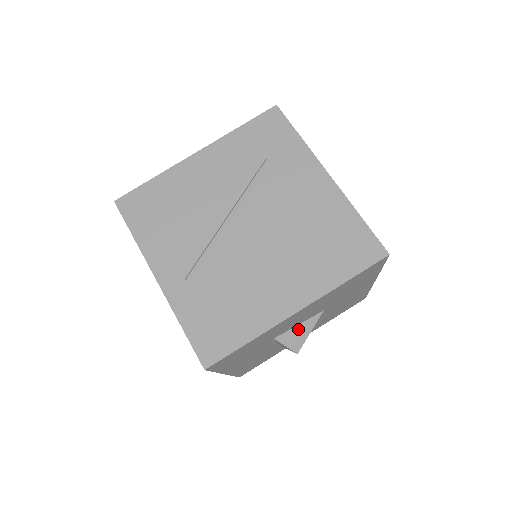
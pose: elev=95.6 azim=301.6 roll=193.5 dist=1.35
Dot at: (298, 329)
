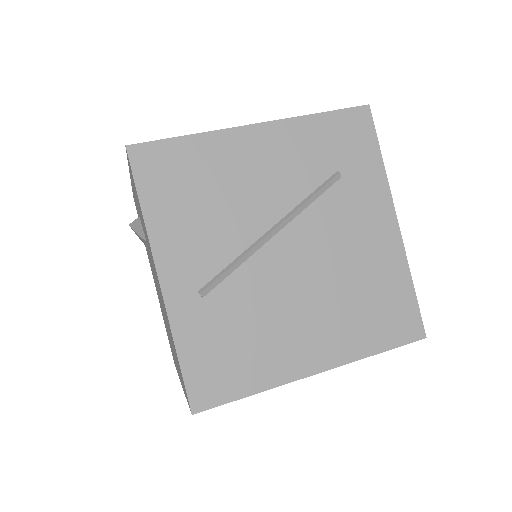
Dot at: occluded
